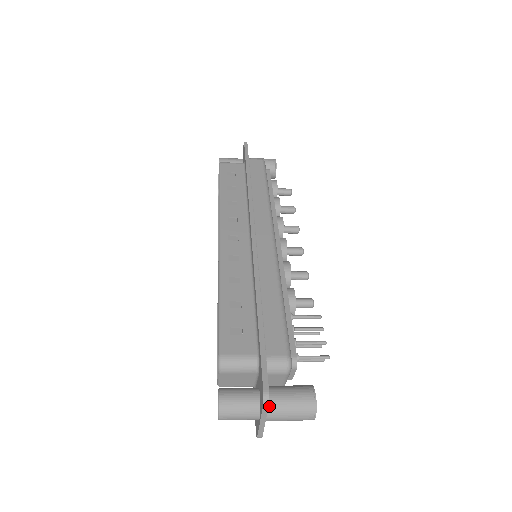
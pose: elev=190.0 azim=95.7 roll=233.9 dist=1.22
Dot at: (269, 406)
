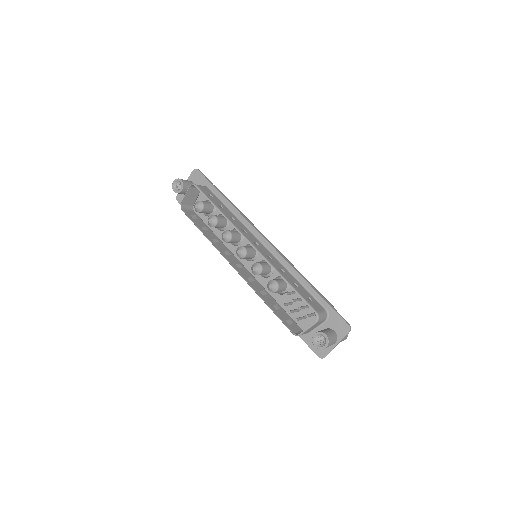
Dot at: (339, 335)
